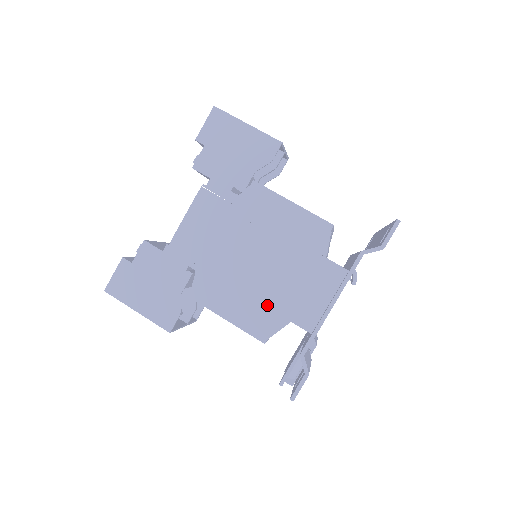
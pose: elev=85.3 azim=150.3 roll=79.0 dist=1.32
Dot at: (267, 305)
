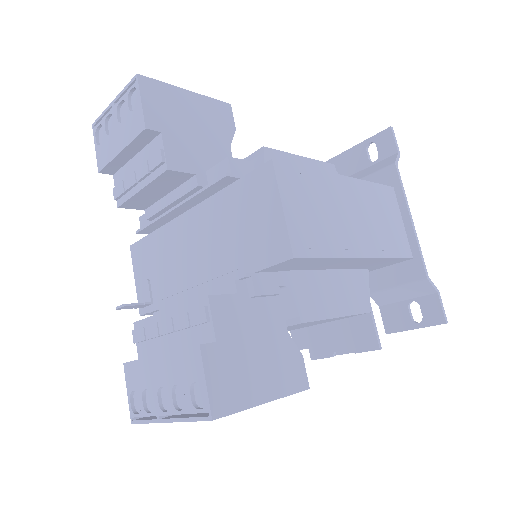
Dot at: (384, 256)
